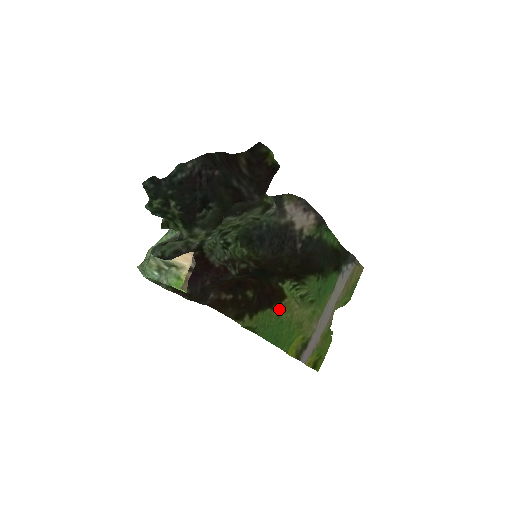
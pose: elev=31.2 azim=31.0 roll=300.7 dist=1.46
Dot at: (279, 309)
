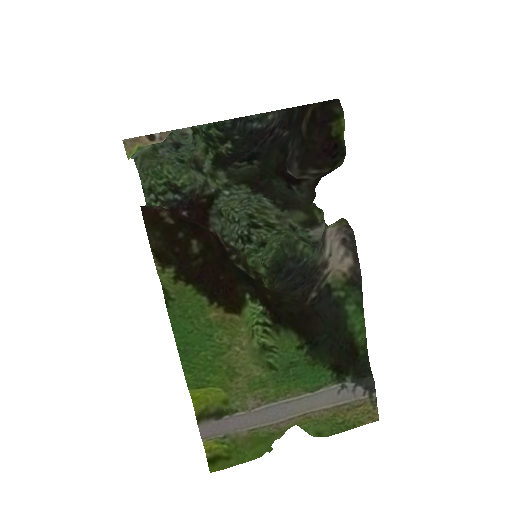
Dot at: (220, 317)
